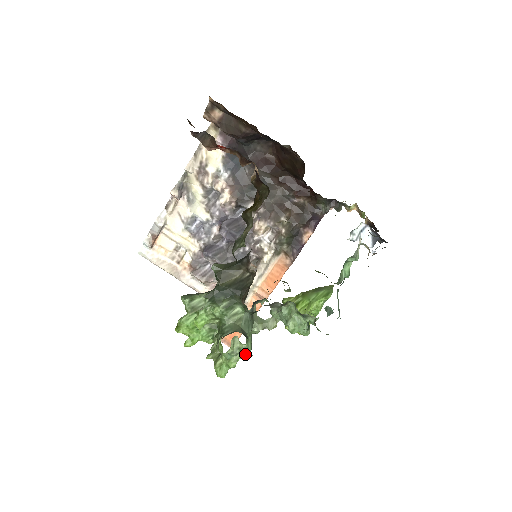
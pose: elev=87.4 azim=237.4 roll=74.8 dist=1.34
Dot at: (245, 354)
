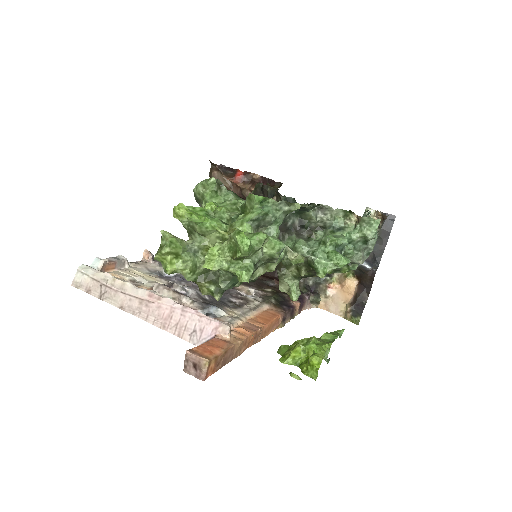
Dot at: (277, 239)
